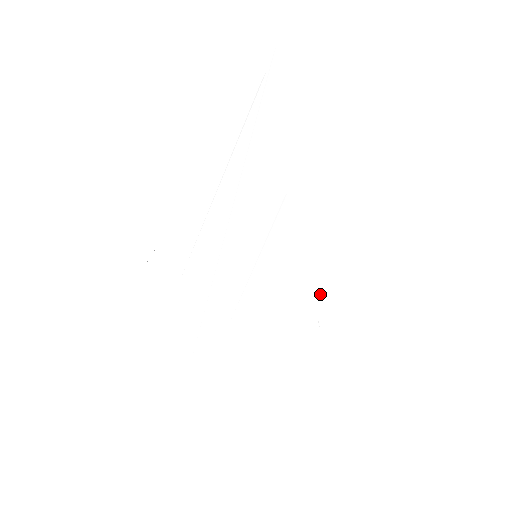
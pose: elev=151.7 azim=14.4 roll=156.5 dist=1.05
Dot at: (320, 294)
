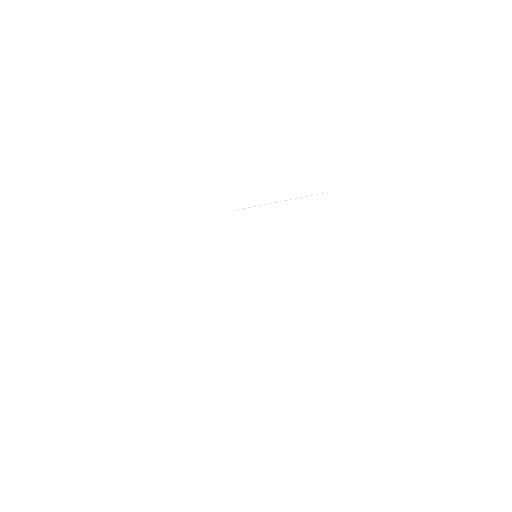
Dot at: (249, 313)
